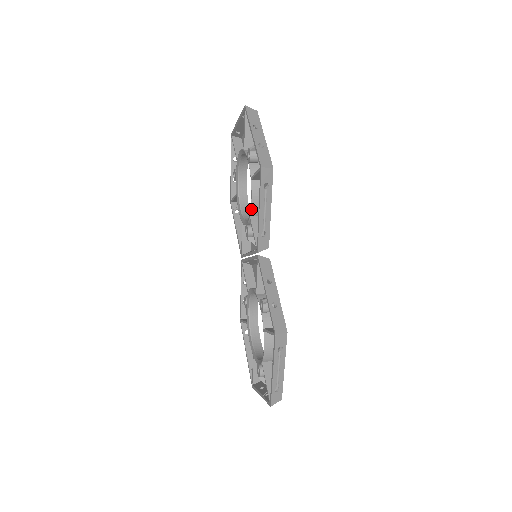
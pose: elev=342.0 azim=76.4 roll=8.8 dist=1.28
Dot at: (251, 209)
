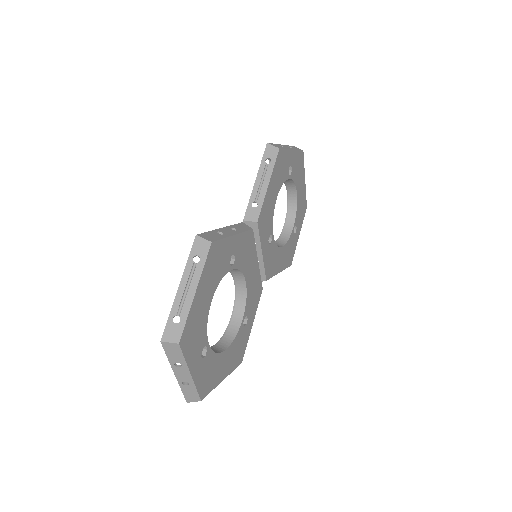
Dot at: occluded
